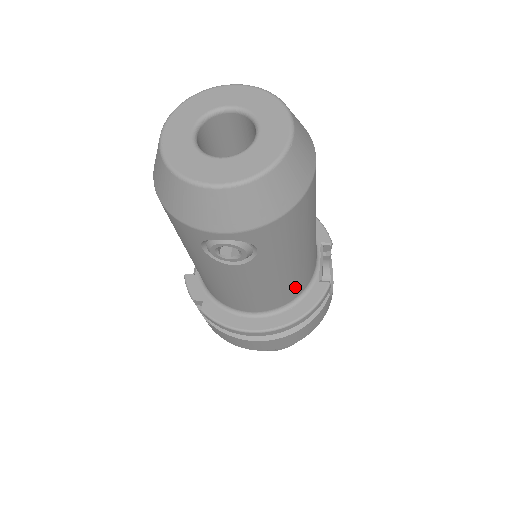
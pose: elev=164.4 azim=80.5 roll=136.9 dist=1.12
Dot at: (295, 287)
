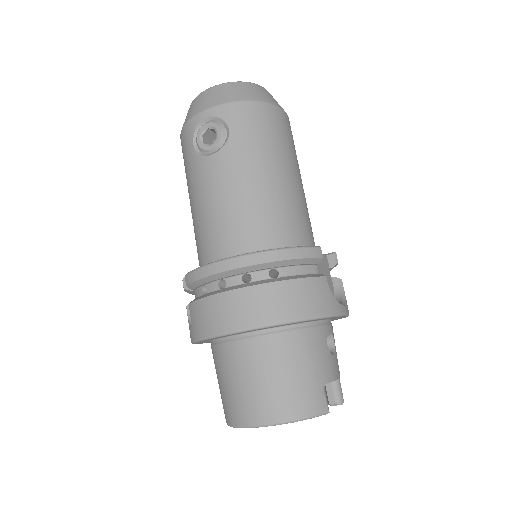
Dot at: (274, 223)
